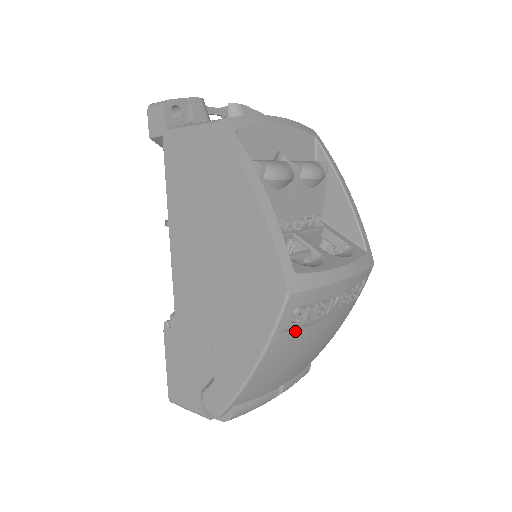
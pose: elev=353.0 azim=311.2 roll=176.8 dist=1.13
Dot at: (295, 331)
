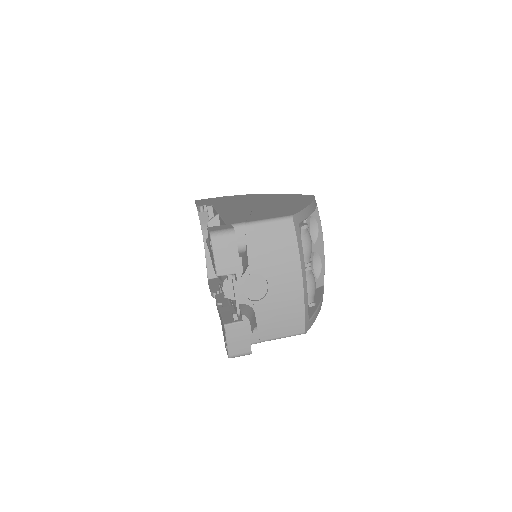
Dot at: occluded
